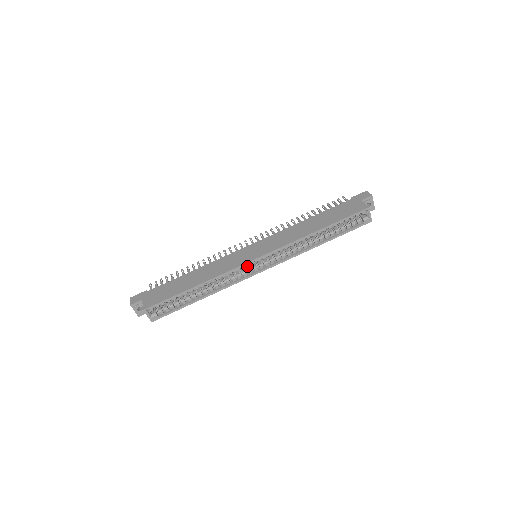
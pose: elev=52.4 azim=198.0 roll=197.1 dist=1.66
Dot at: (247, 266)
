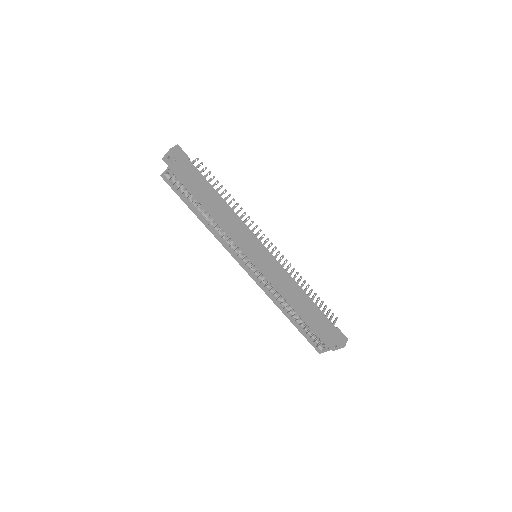
Dot at: (243, 253)
